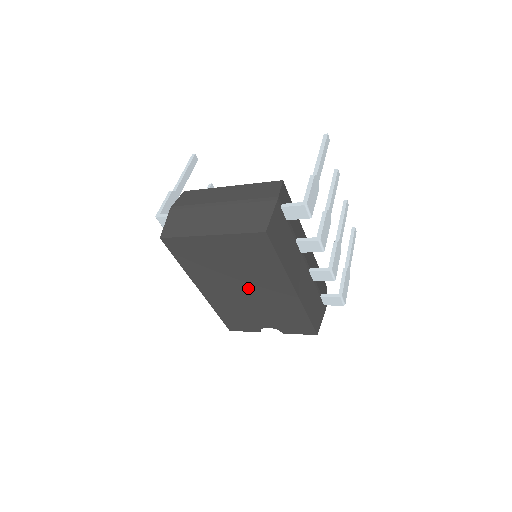
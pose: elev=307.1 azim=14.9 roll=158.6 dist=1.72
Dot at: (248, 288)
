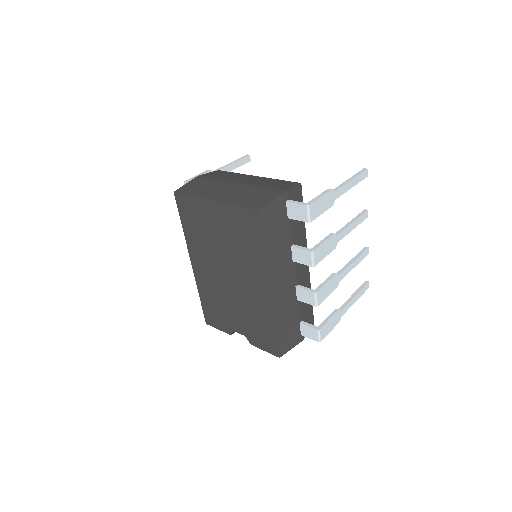
Dot at: (231, 275)
